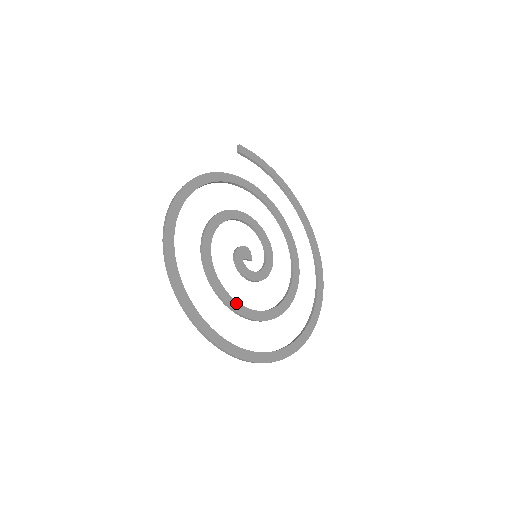
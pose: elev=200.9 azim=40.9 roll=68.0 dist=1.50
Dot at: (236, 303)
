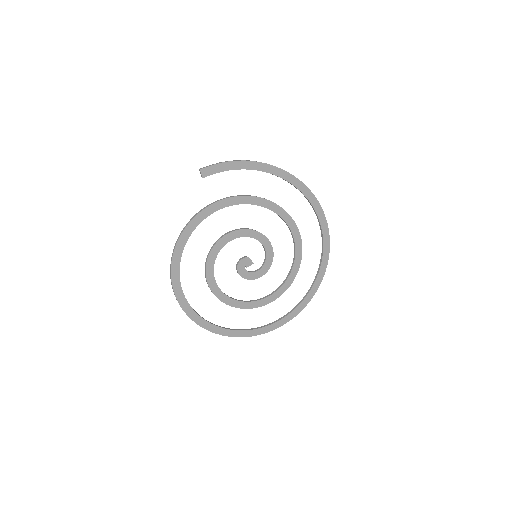
Dot at: (252, 303)
